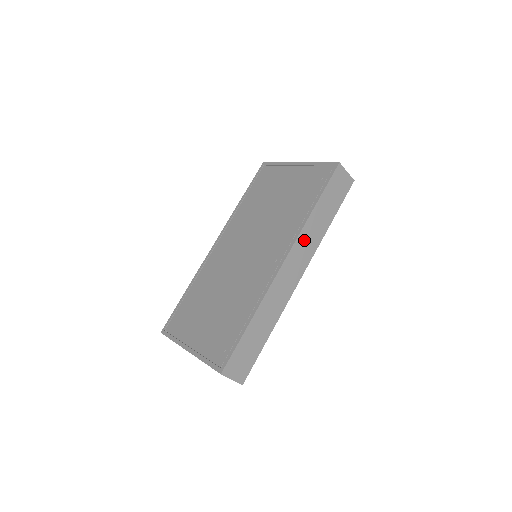
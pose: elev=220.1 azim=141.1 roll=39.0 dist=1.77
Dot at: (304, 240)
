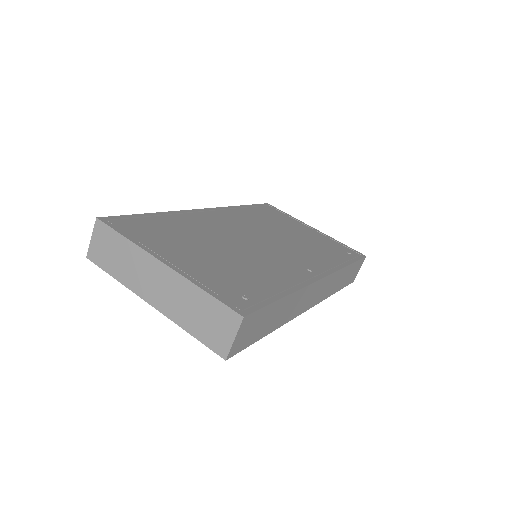
Dot at: (332, 280)
